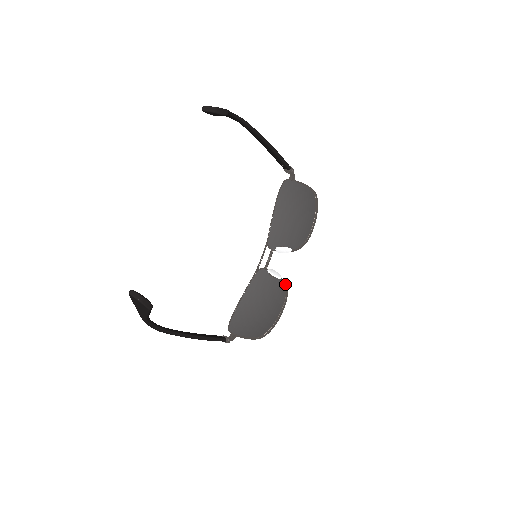
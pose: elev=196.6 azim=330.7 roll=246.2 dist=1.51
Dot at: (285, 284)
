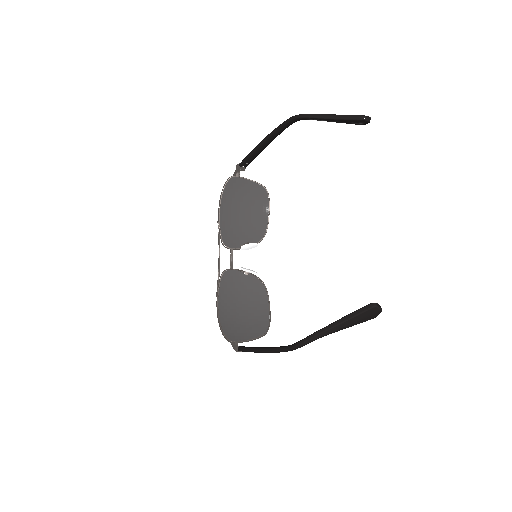
Dot at: (259, 278)
